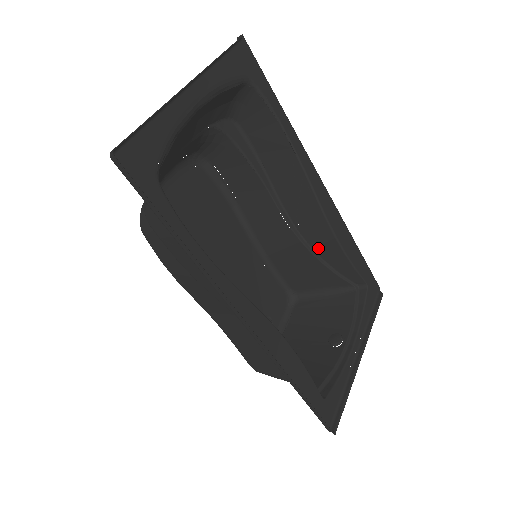
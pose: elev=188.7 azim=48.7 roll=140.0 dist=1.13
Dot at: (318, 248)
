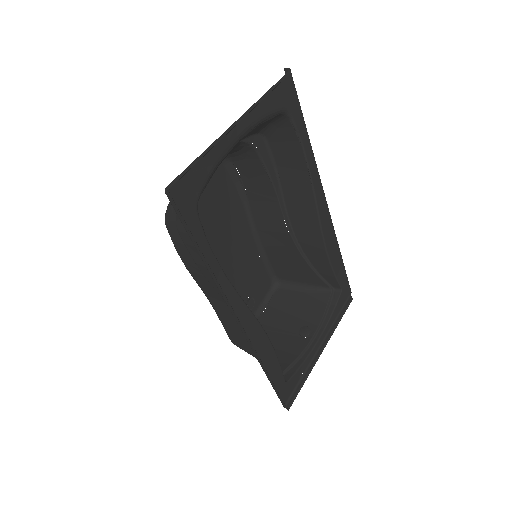
Dot at: (309, 253)
